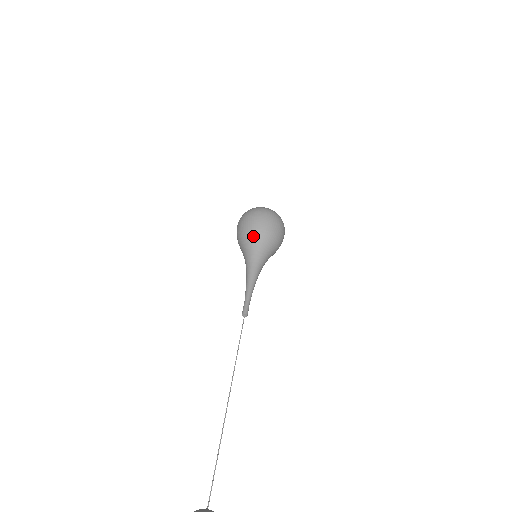
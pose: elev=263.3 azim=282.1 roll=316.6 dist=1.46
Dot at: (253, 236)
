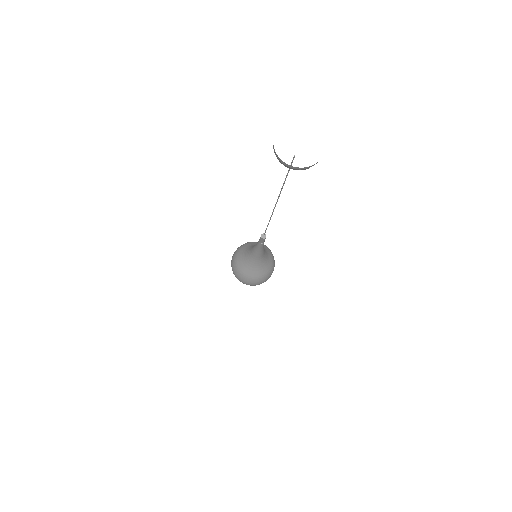
Dot at: occluded
